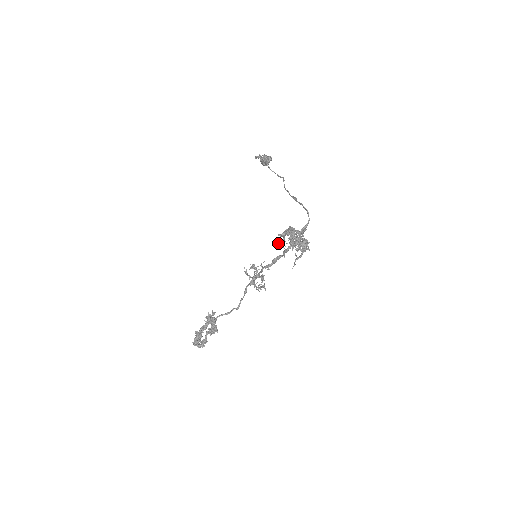
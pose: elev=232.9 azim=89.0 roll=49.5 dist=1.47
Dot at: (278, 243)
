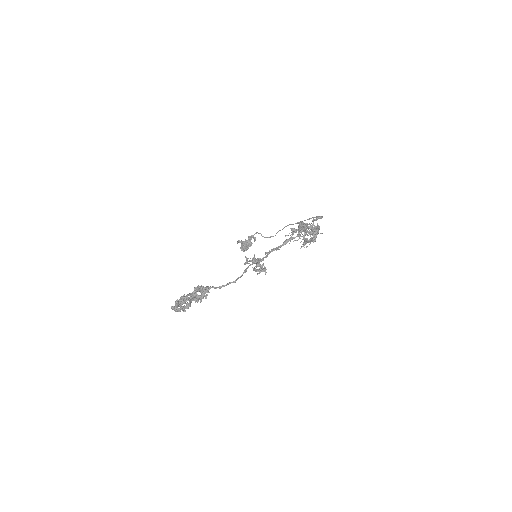
Dot at: occluded
